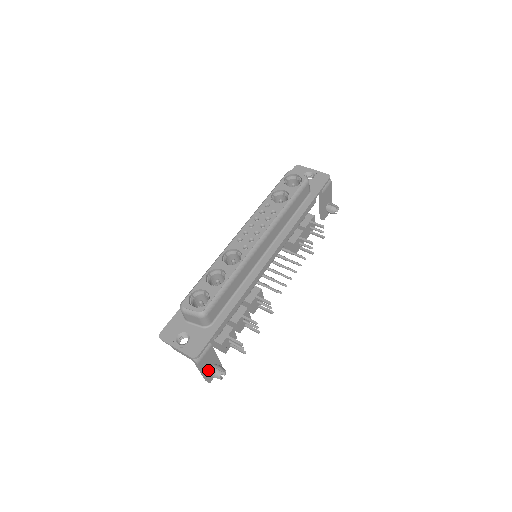
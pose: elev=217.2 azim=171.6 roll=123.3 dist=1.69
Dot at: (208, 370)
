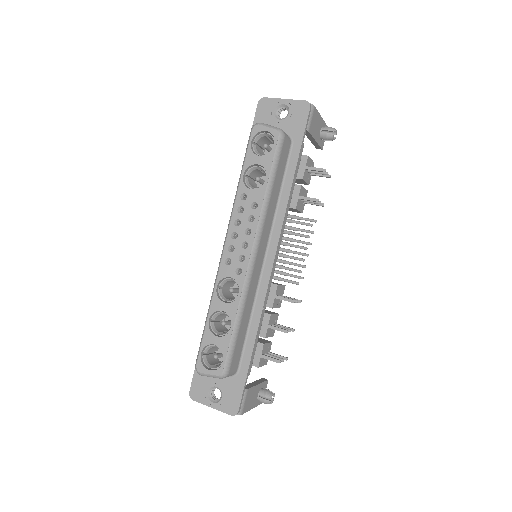
Dot at: (255, 401)
